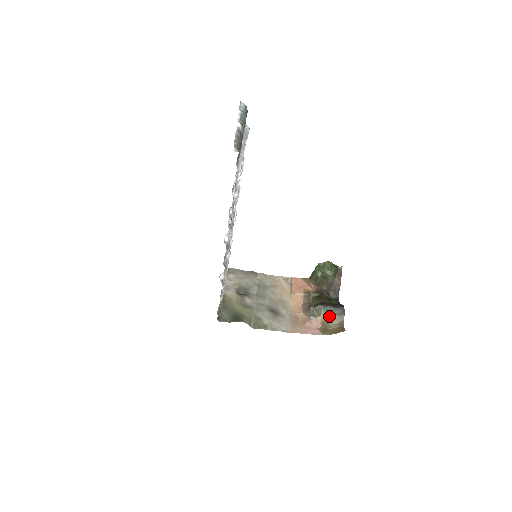
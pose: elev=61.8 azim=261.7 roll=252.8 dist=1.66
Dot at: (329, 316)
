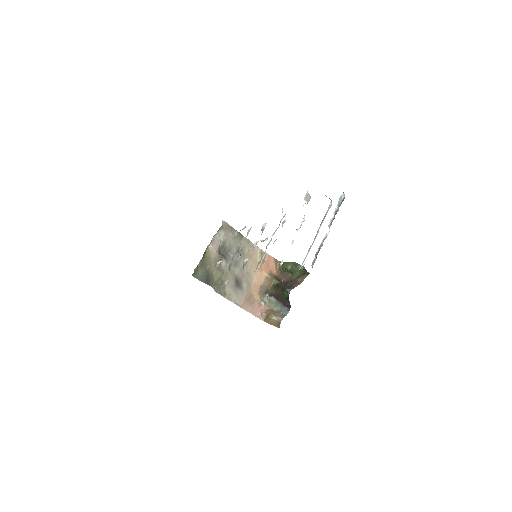
Dot at: (276, 310)
